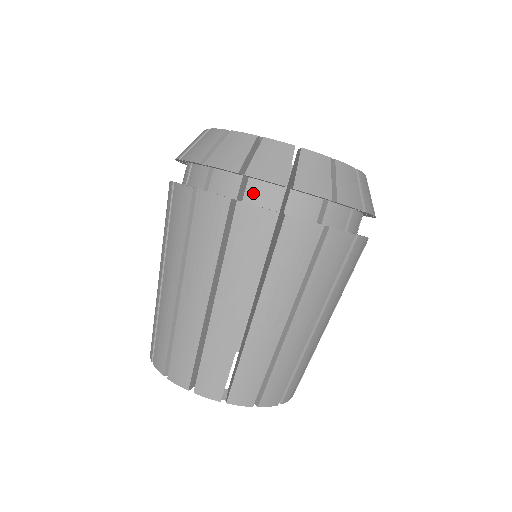
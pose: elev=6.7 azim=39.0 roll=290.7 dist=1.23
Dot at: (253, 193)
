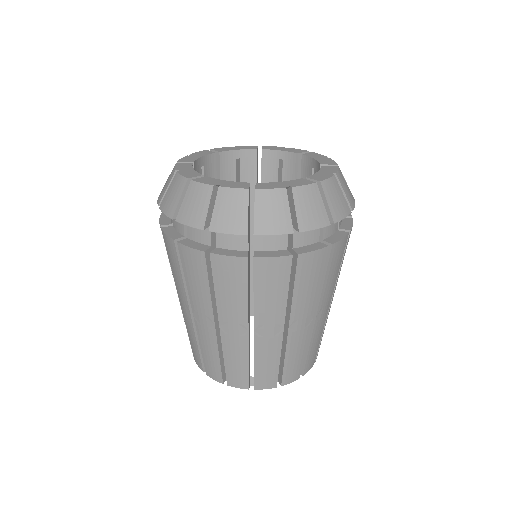
Dot at: (174, 220)
